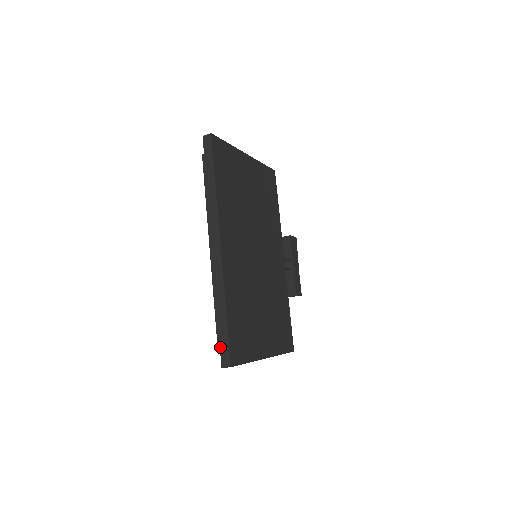
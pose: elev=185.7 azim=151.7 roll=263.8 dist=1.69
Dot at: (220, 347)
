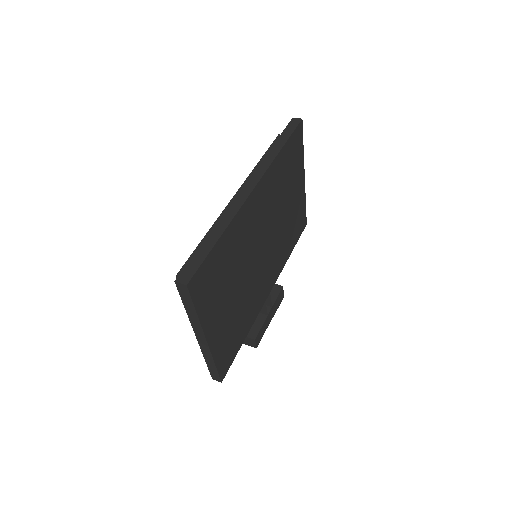
Dot at: (188, 263)
